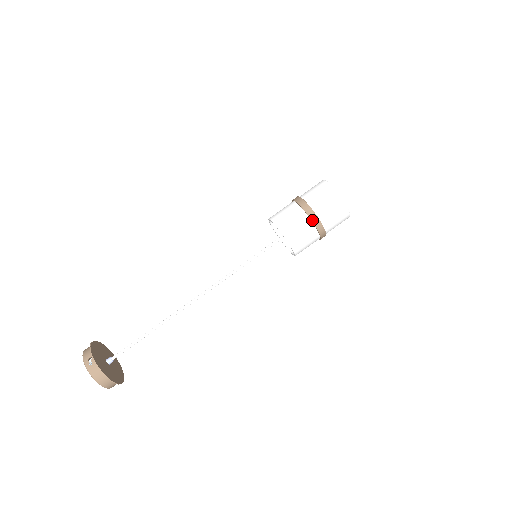
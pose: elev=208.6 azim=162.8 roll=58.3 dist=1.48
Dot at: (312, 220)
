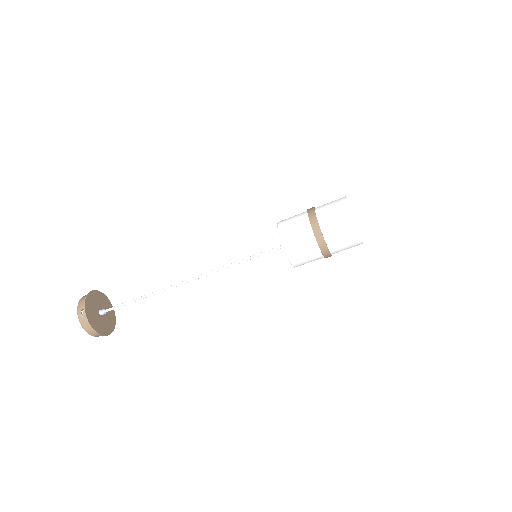
Dot at: (318, 242)
